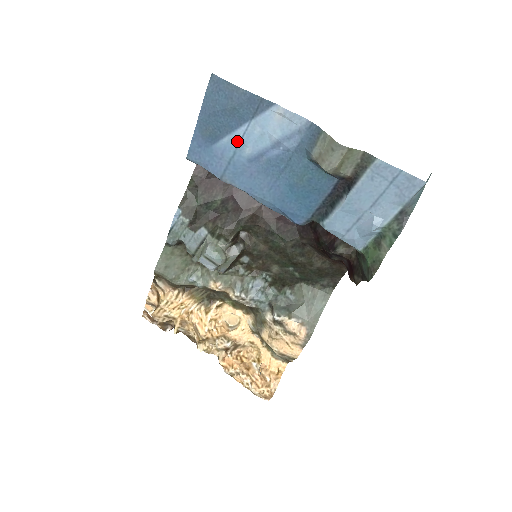
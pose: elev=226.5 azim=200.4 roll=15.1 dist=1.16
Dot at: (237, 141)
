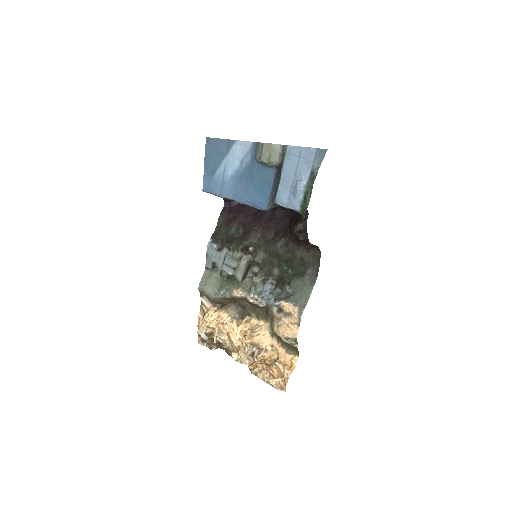
Dot at: (223, 169)
